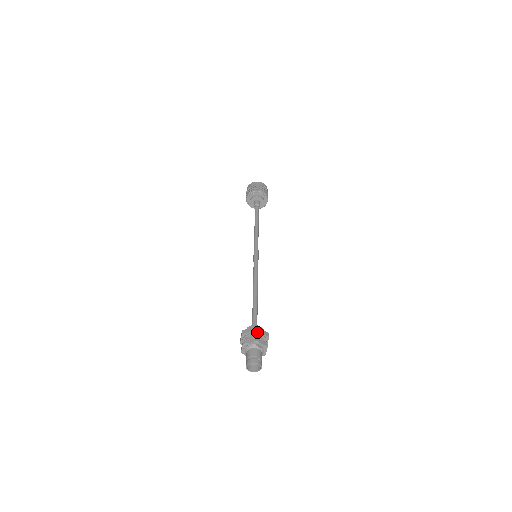
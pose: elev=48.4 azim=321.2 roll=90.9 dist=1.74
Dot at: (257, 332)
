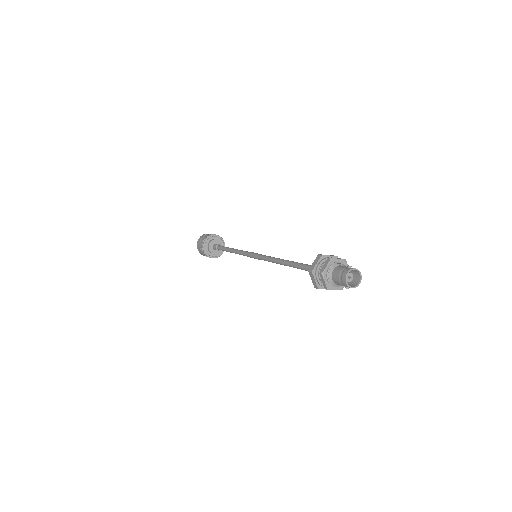
Dot at: (323, 257)
